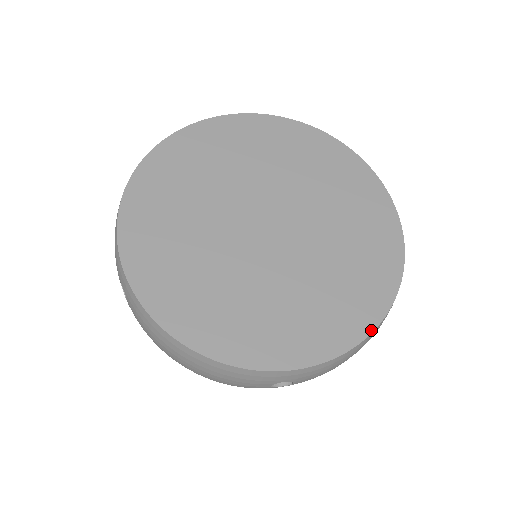
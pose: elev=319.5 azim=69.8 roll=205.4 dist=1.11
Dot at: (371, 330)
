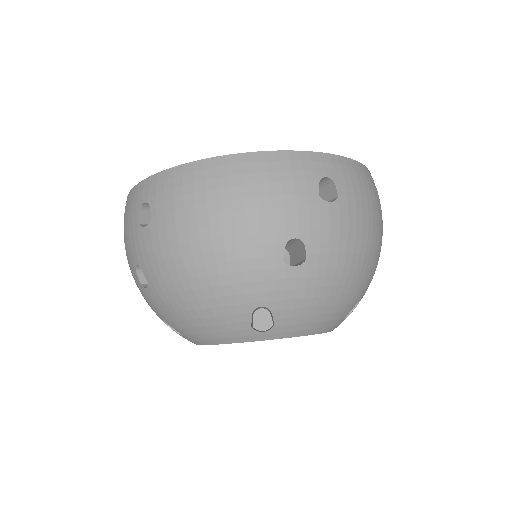
Dot at: occluded
